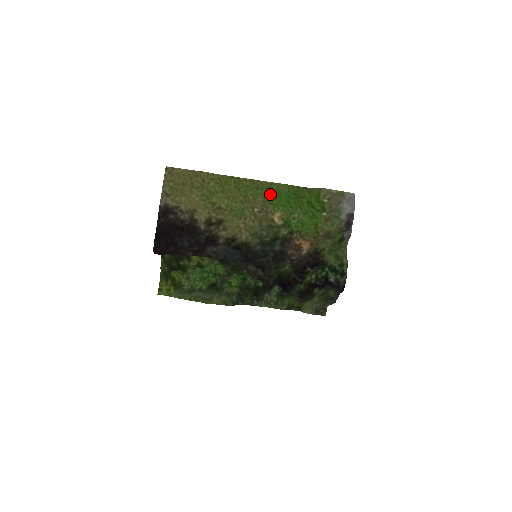
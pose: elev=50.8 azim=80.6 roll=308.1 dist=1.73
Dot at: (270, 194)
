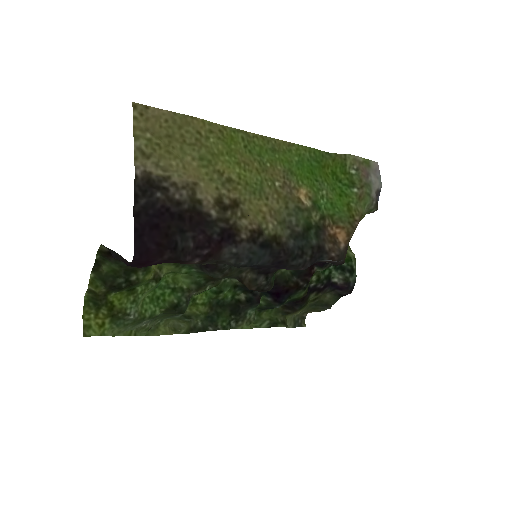
Dot at: (290, 160)
